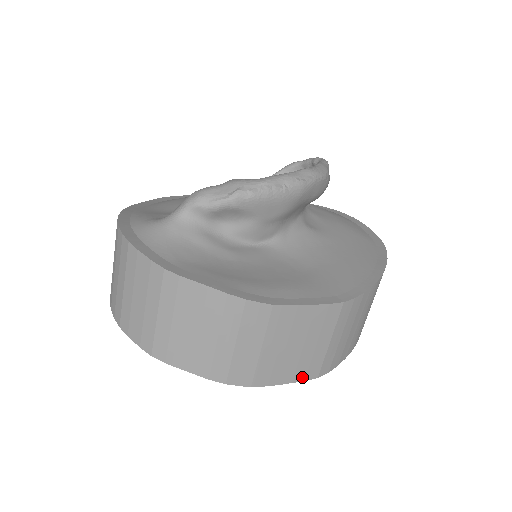
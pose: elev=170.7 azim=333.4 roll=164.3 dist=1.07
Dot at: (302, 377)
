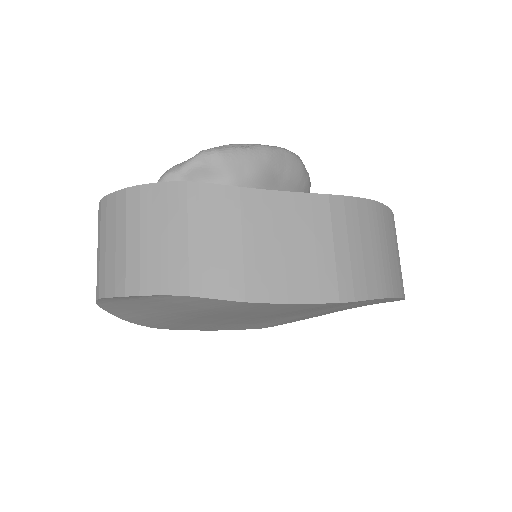
Dot at: (315, 297)
